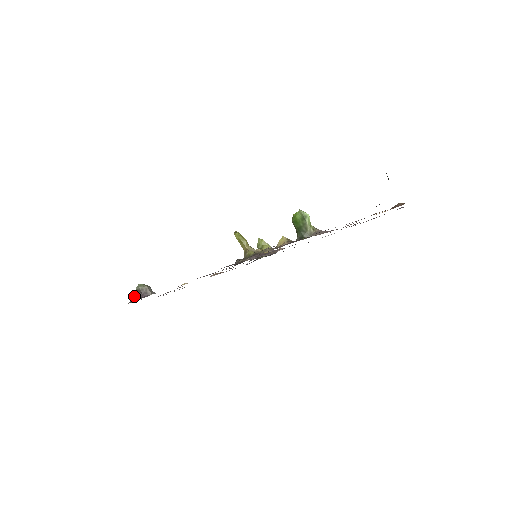
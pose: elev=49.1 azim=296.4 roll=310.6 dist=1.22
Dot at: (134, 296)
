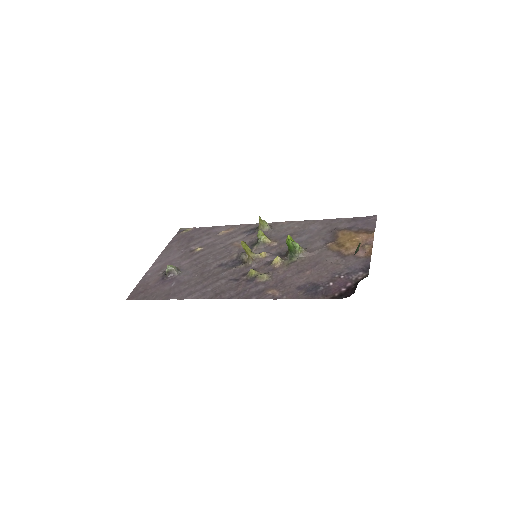
Dot at: (164, 272)
